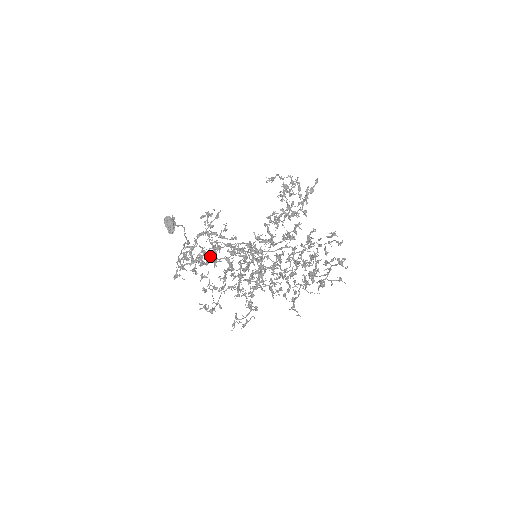
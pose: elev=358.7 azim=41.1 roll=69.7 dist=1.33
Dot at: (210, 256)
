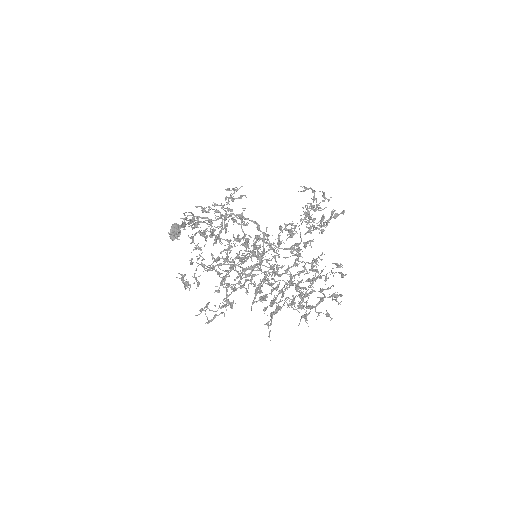
Dot at: (215, 230)
